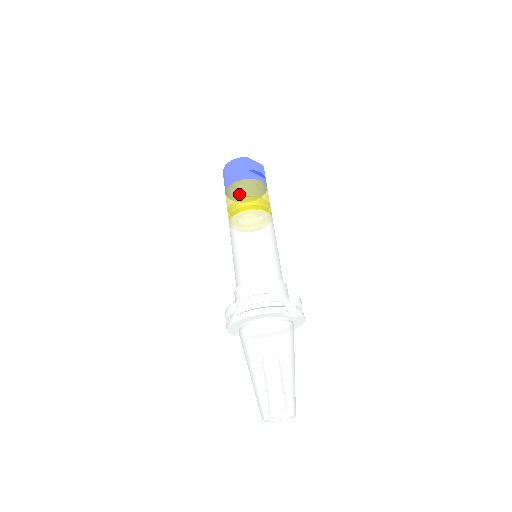
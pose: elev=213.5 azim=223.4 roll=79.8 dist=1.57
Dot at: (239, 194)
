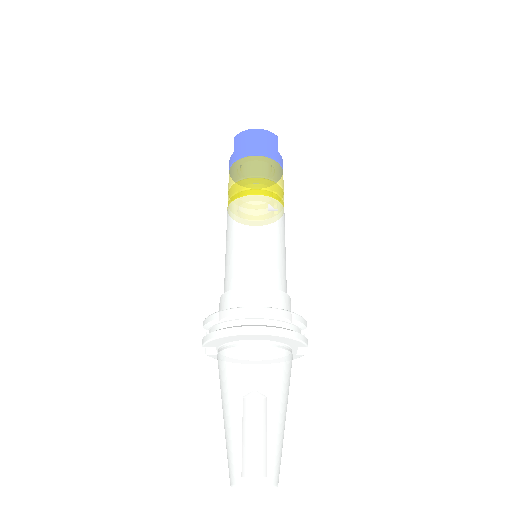
Dot at: (267, 173)
